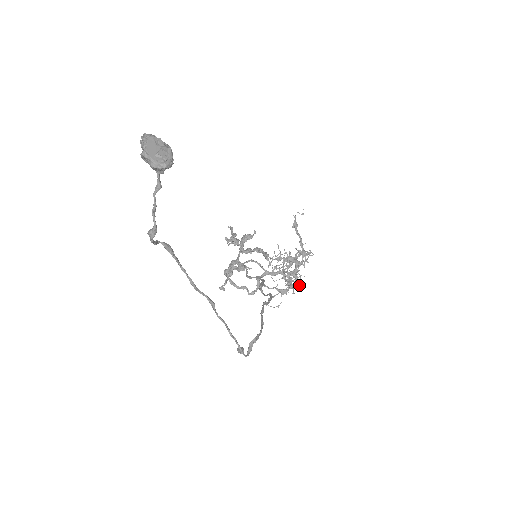
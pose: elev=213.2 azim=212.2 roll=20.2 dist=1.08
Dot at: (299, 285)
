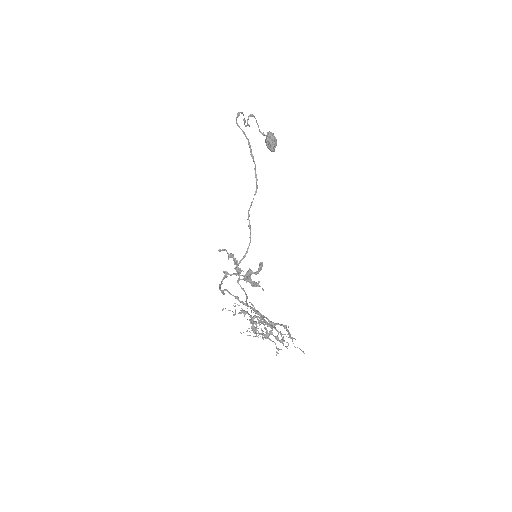
Dot at: occluded
